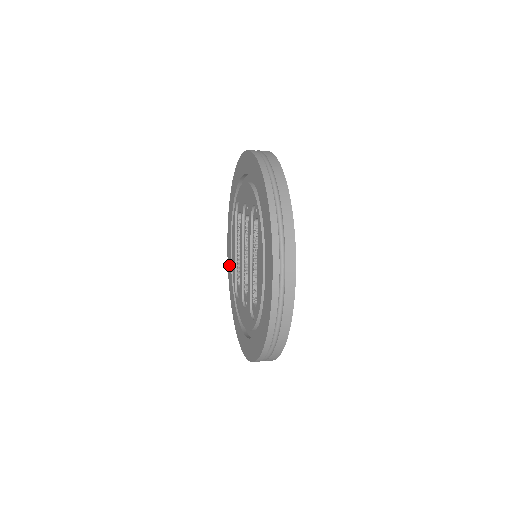
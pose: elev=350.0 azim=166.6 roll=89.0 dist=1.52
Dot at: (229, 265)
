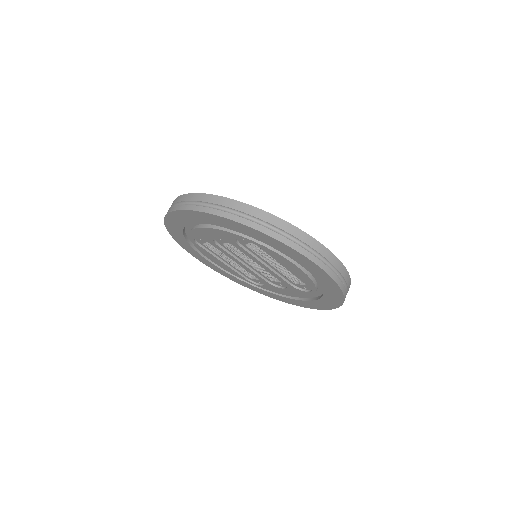
Dot at: (221, 272)
